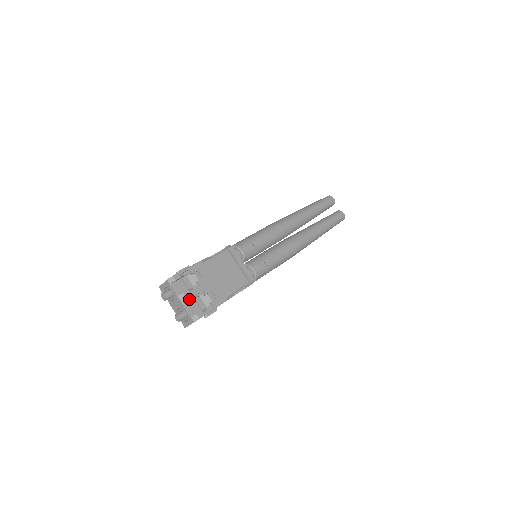
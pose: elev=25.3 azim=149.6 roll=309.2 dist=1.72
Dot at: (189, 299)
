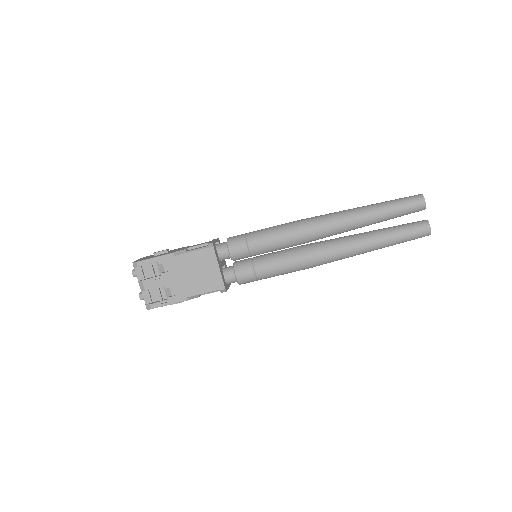
Dot at: (146, 288)
